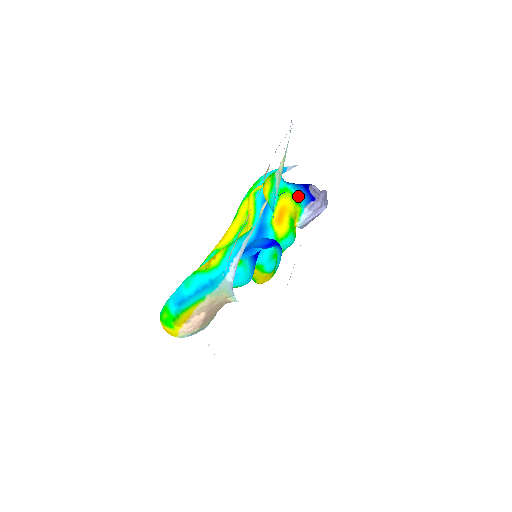
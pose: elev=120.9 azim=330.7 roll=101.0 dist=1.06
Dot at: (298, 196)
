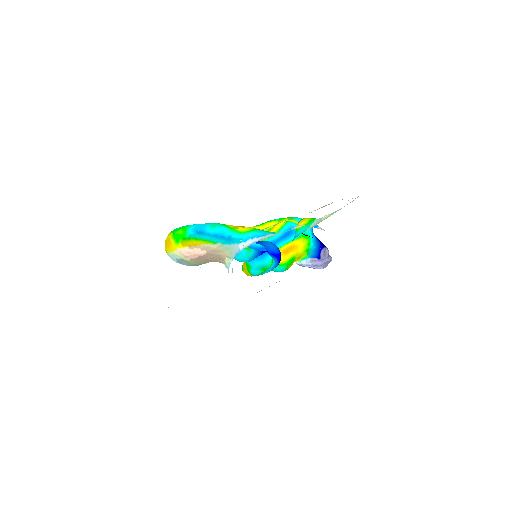
Dot at: (311, 248)
